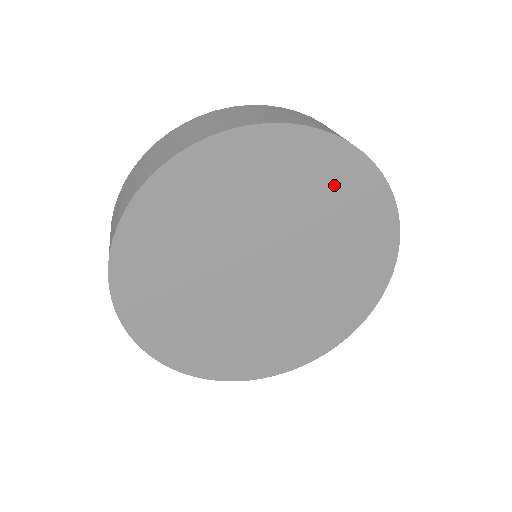
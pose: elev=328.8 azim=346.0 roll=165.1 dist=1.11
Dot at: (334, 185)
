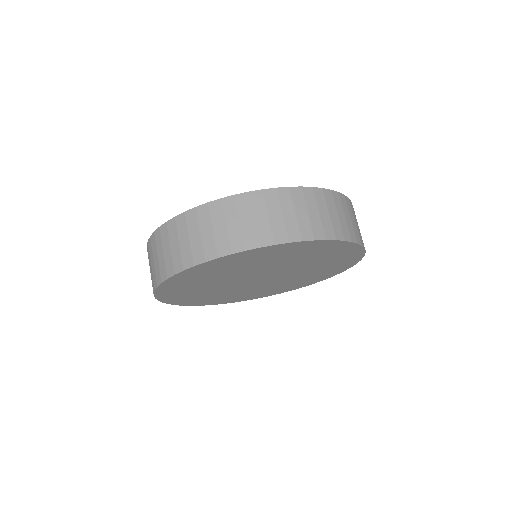
Dot at: (231, 264)
